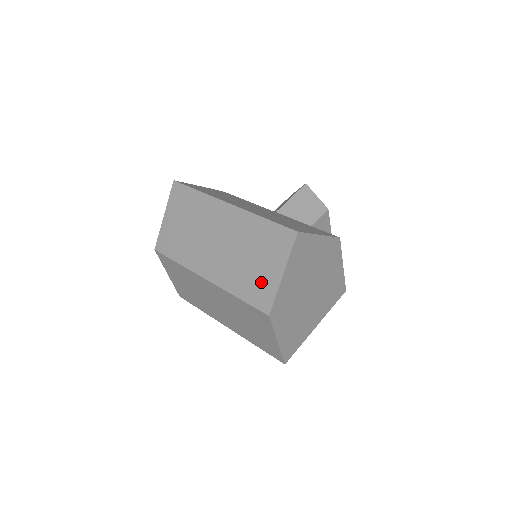
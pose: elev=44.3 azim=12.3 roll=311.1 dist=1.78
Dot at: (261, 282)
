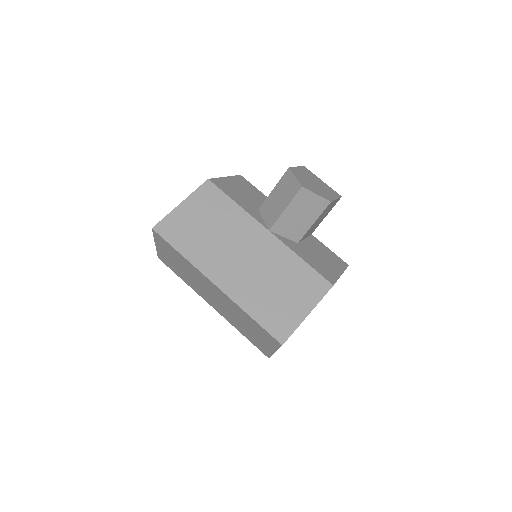
Dot at: (258, 342)
